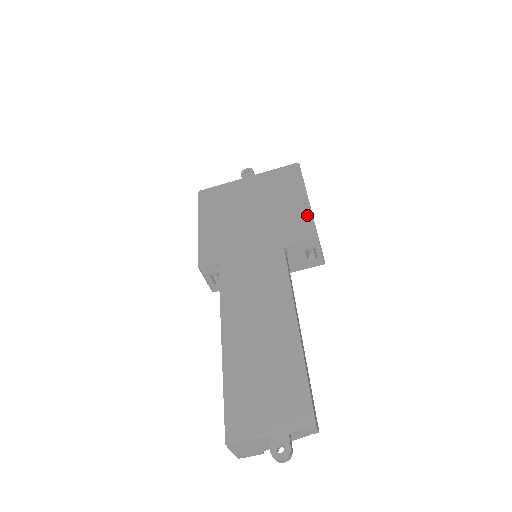
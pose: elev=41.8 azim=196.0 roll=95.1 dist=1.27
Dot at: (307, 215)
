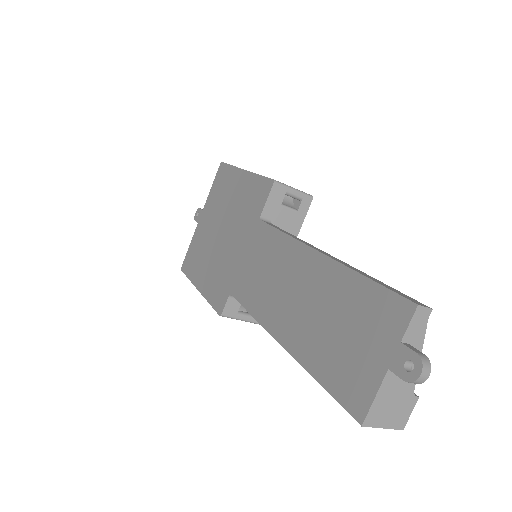
Dot at: (255, 180)
